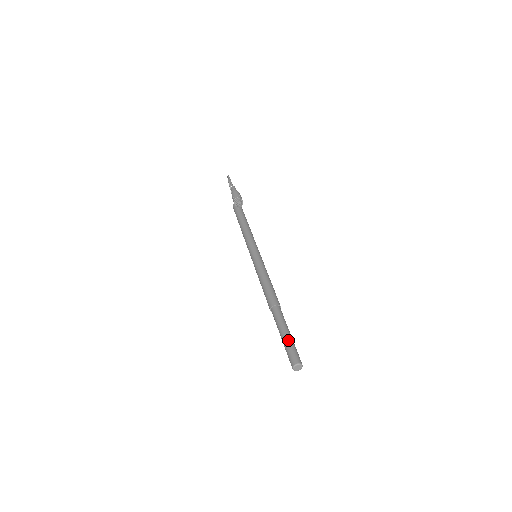
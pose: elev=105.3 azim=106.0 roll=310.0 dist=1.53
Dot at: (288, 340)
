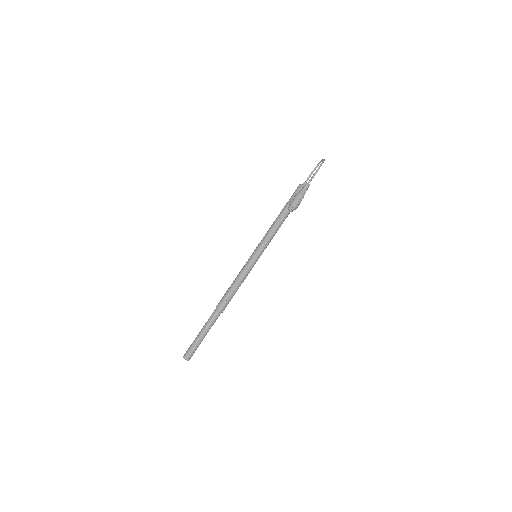
Dot at: (199, 341)
